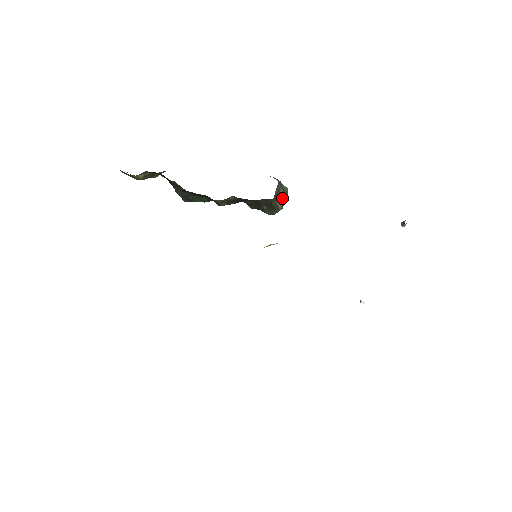
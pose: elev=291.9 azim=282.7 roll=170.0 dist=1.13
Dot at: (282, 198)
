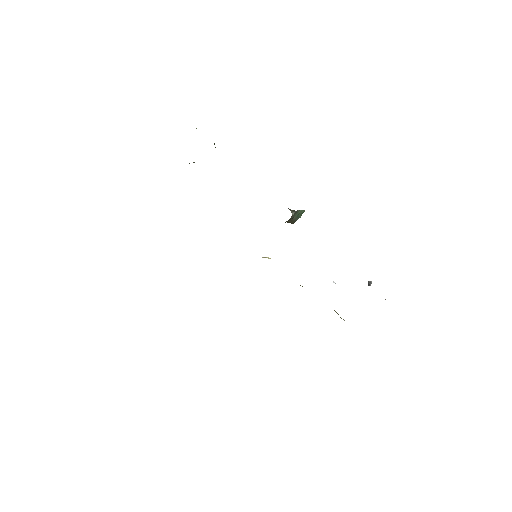
Dot at: (294, 220)
